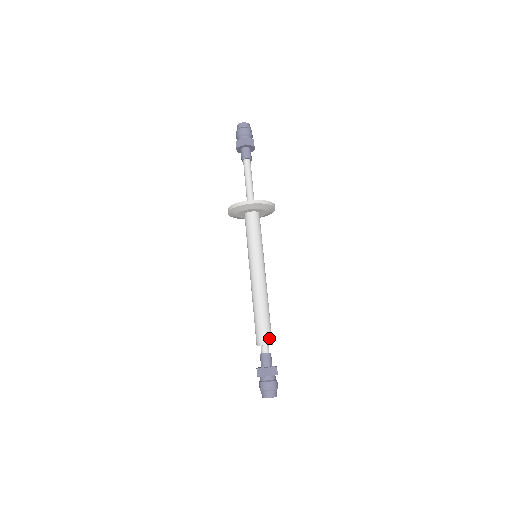
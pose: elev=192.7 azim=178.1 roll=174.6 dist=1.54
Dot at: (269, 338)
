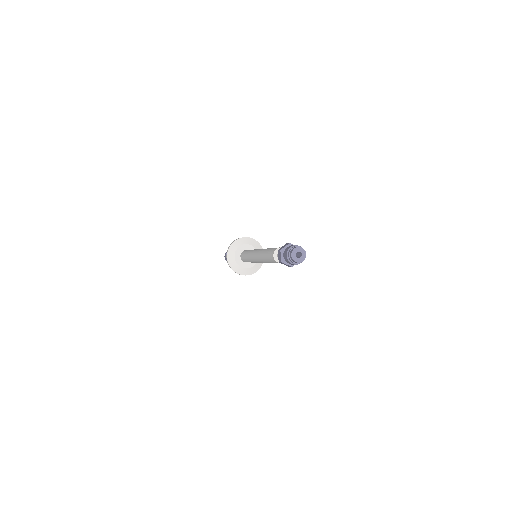
Dot at: occluded
